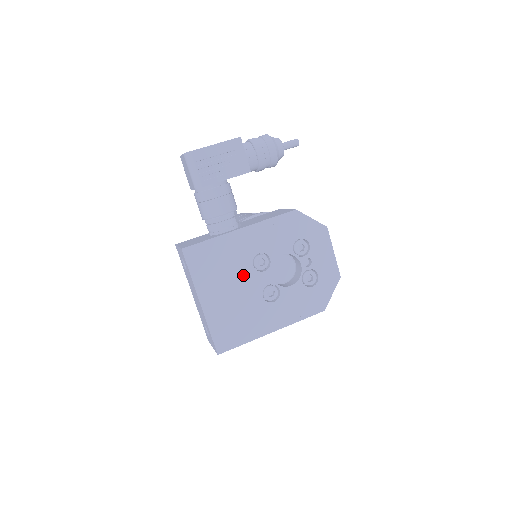
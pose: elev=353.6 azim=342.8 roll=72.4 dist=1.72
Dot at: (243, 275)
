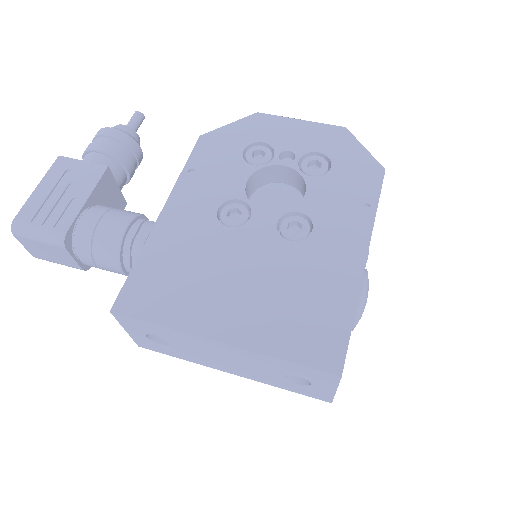
Dot at: (230, 249)
